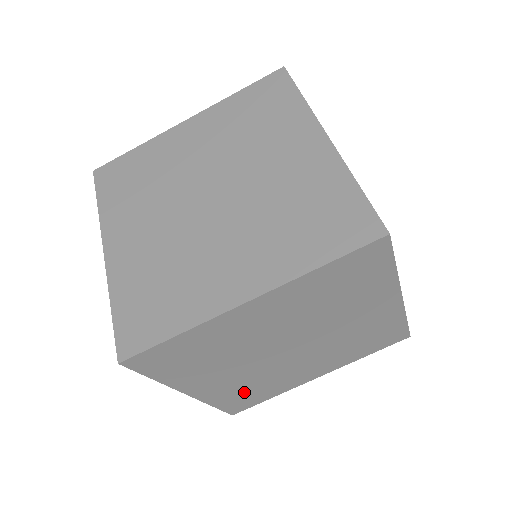
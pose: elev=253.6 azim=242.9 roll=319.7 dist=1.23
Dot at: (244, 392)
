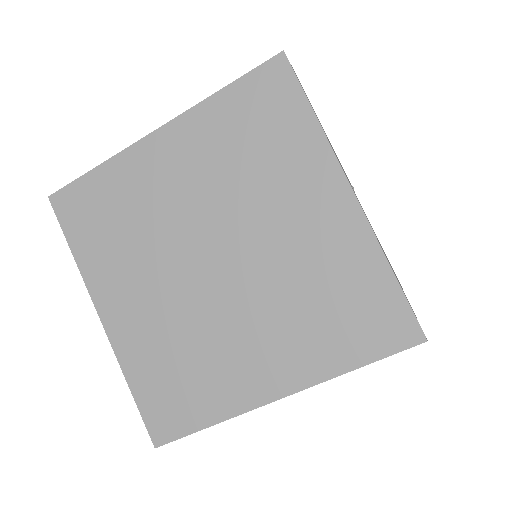
Dot at: occluded
